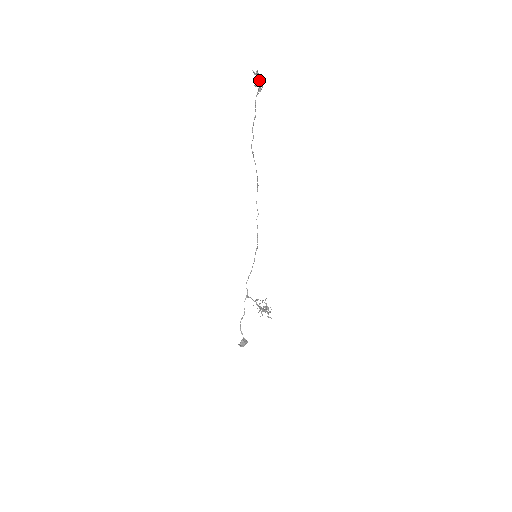
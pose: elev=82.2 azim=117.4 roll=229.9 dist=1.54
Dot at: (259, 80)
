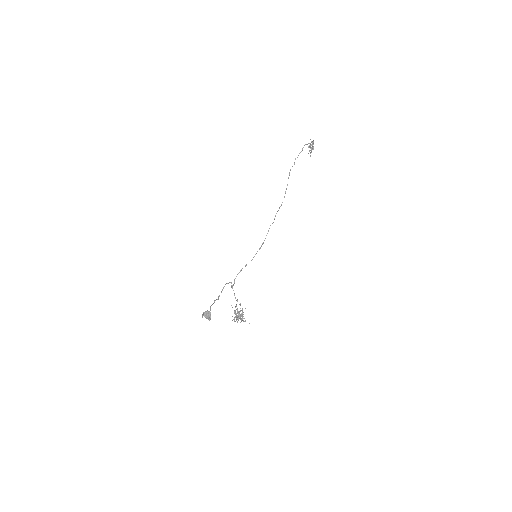
Dot at: (312, 149)
